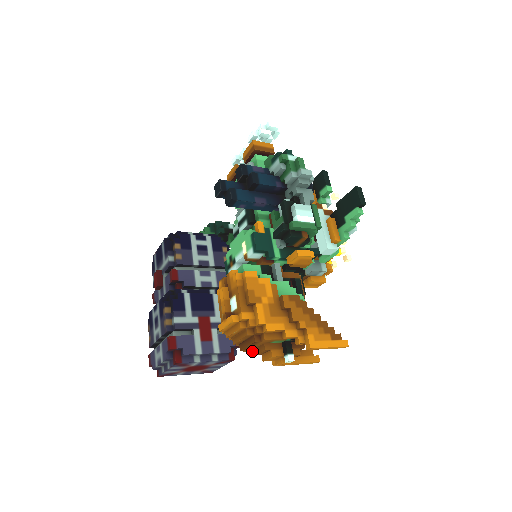
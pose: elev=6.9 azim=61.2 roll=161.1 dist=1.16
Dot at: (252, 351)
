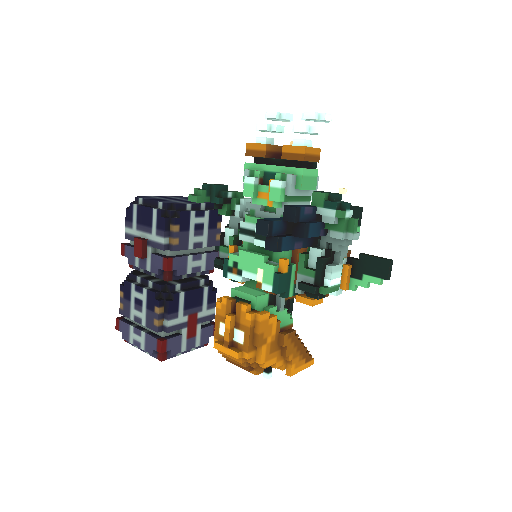
Dot at: occluded
